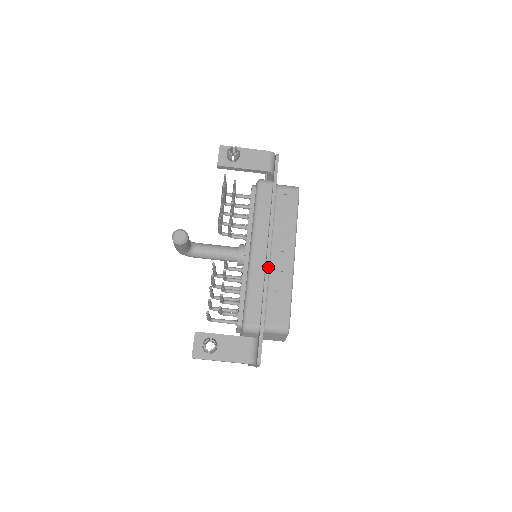
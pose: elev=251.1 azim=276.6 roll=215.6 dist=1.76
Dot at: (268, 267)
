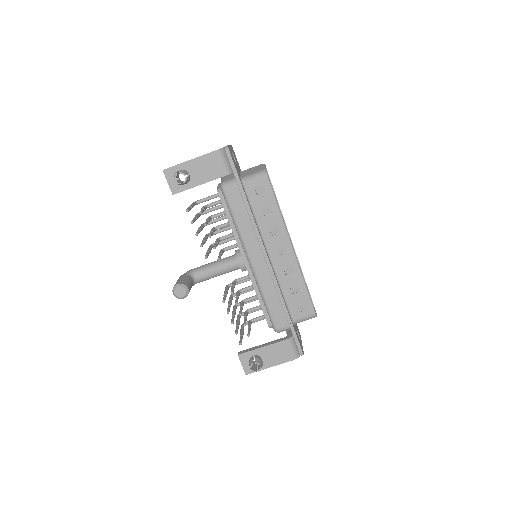
Dot at: (273, 274)
